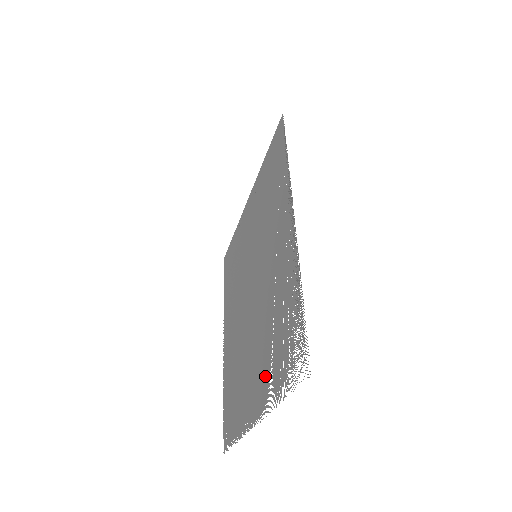
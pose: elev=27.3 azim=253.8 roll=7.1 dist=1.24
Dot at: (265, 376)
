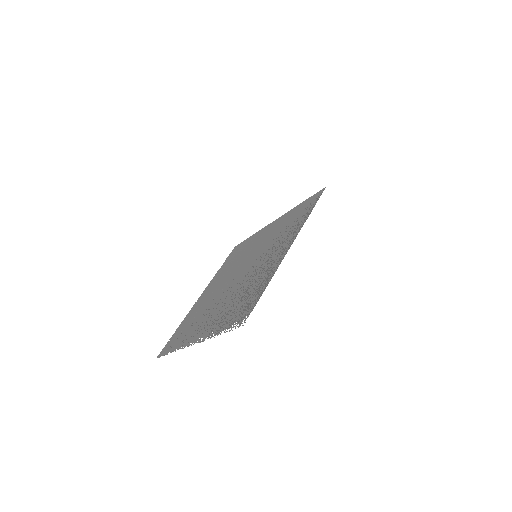
Dot at: (216, 321)
